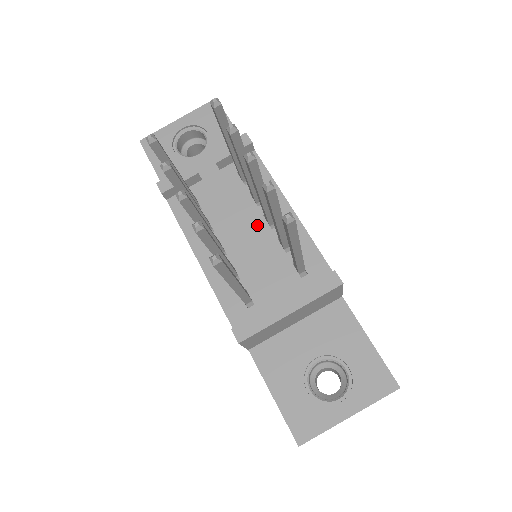
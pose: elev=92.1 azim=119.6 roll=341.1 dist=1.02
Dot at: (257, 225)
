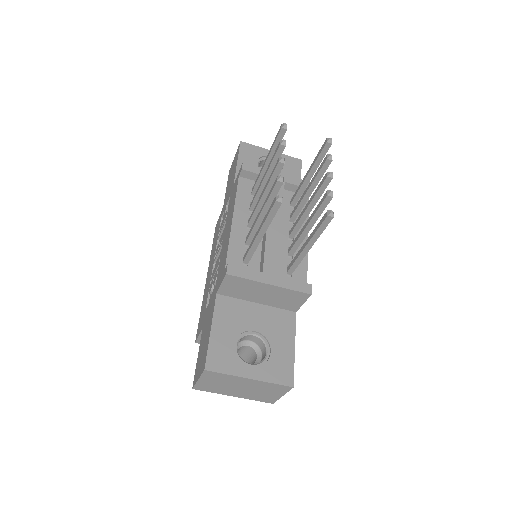
Dot at: (282, 231)
